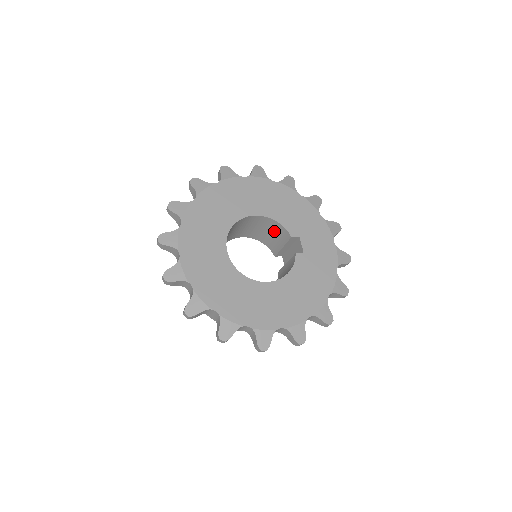
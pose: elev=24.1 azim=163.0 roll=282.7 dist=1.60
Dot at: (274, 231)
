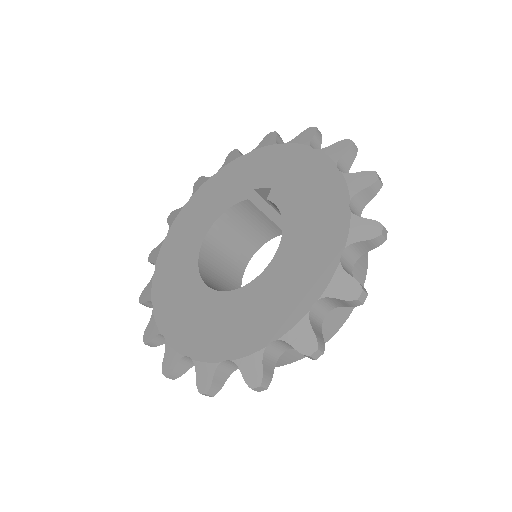
Dot at: (242, 221)
